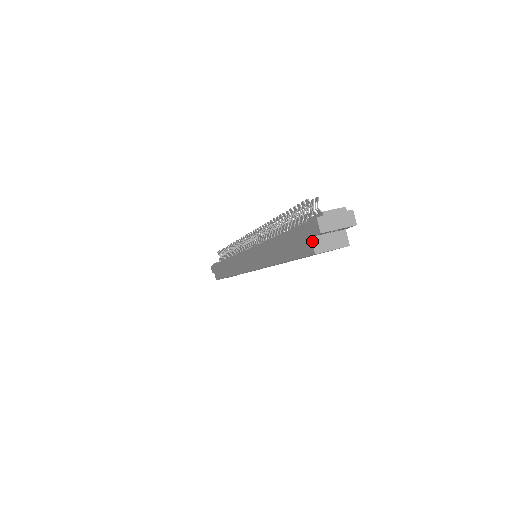
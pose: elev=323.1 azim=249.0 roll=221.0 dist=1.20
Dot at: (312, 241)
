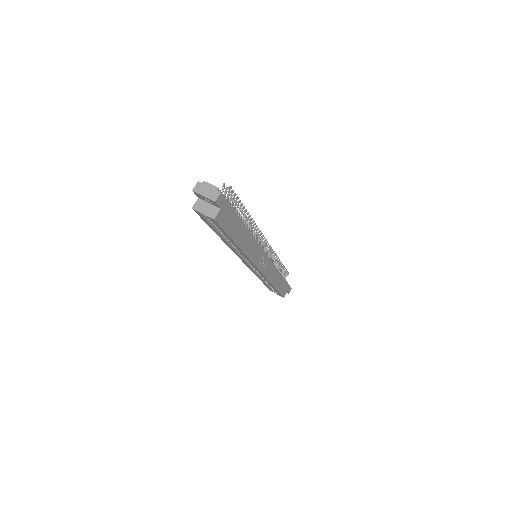
Dot at: (197, 200)
